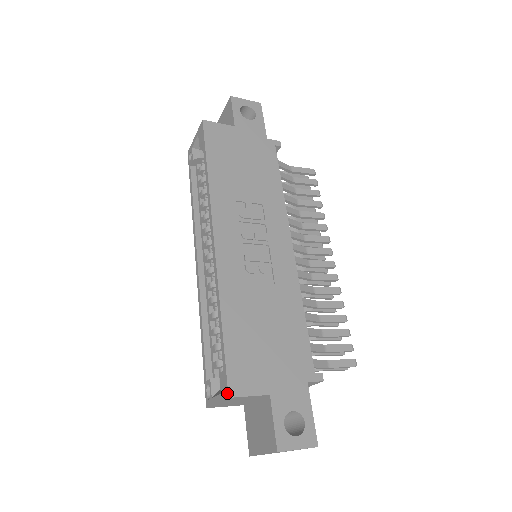
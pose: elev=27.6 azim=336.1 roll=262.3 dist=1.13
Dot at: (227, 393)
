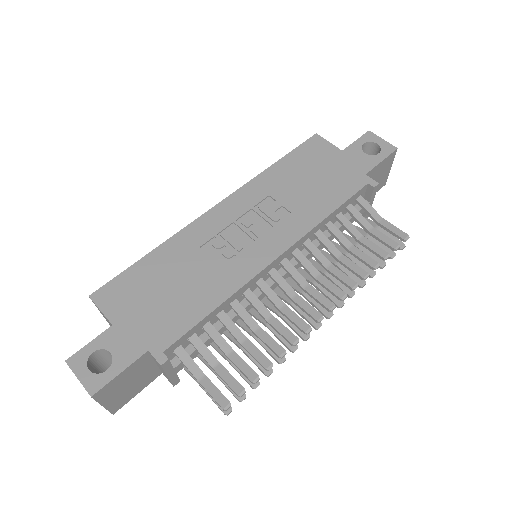
Dot at: (93, 294)
